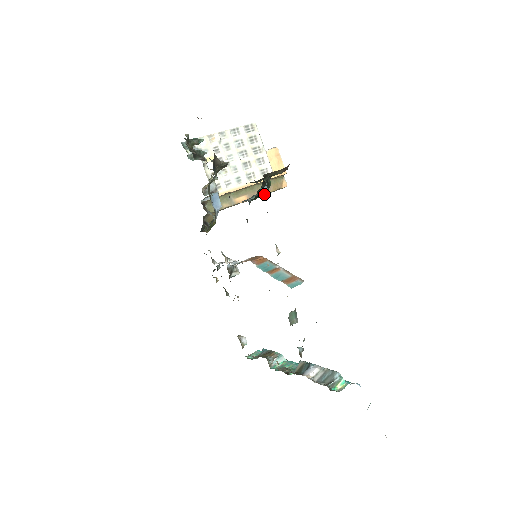
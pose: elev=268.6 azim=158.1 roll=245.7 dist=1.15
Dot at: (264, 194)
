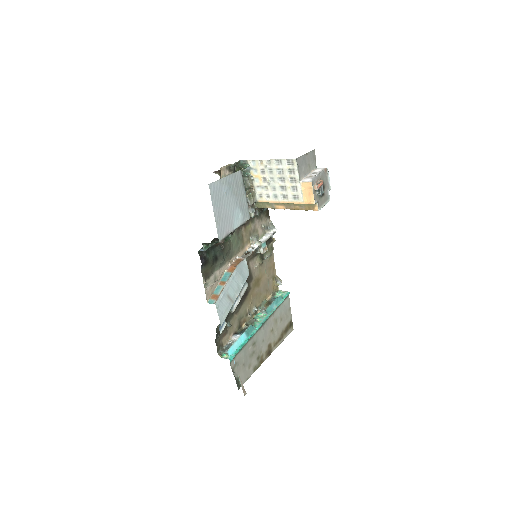
Dot at: (301, 208)
